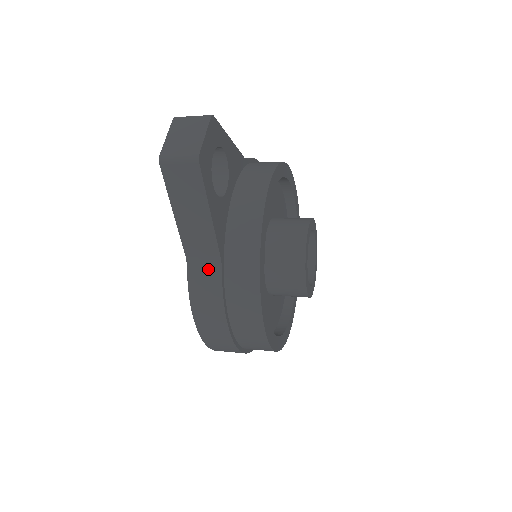
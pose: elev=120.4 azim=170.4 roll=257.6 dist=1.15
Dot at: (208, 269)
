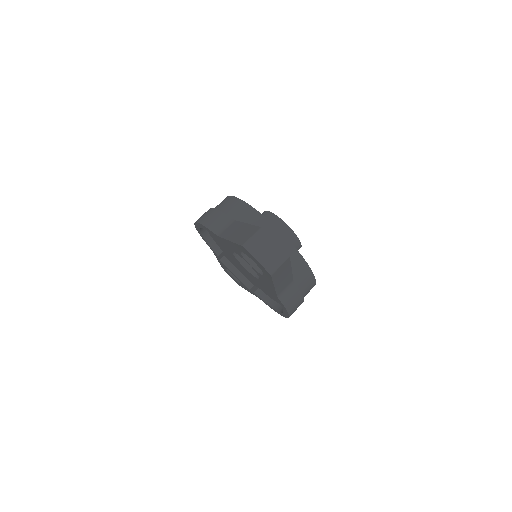
Dot at: (289, 290)
